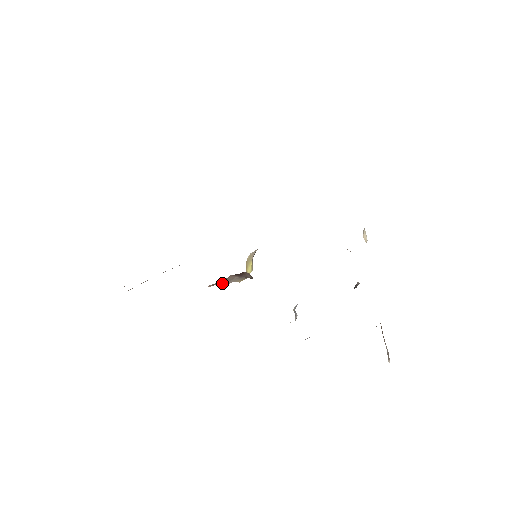
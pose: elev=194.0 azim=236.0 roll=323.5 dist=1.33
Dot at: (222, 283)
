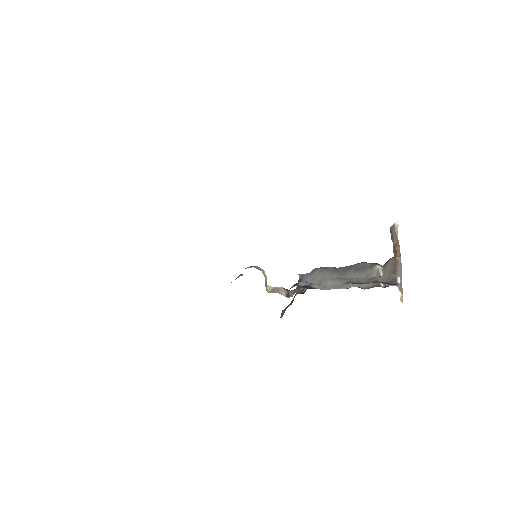
Dot at: occluded
